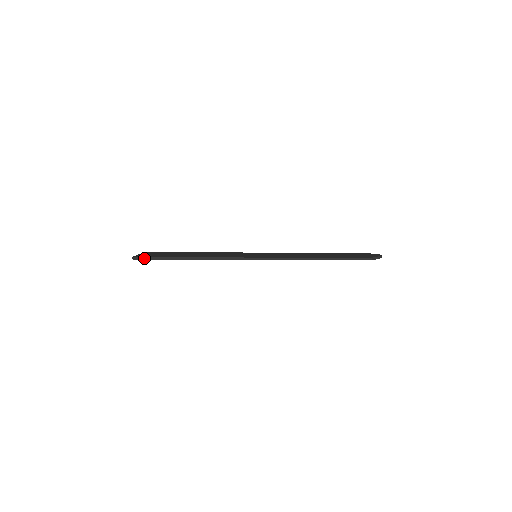
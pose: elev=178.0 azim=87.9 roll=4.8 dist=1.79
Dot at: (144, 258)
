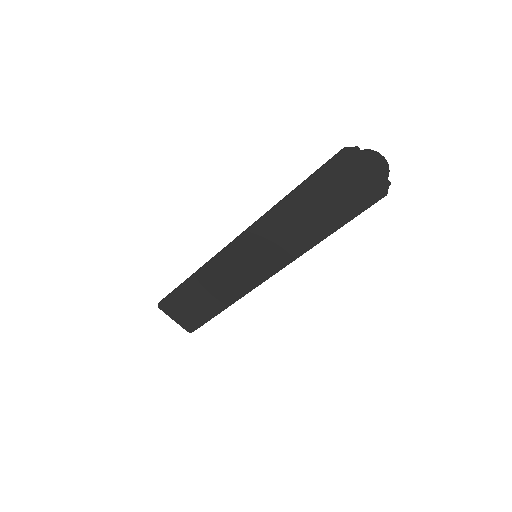
Dot at: (164, 299)
